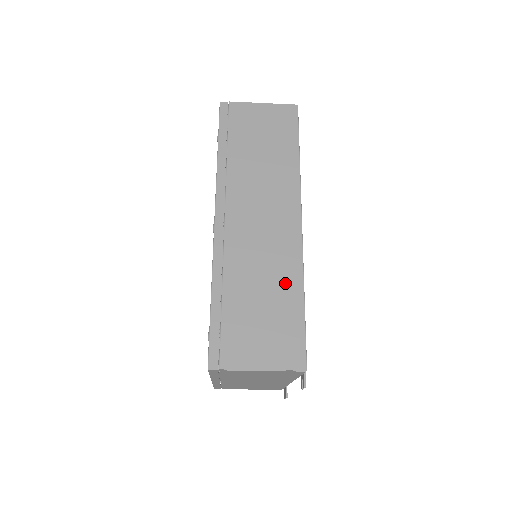
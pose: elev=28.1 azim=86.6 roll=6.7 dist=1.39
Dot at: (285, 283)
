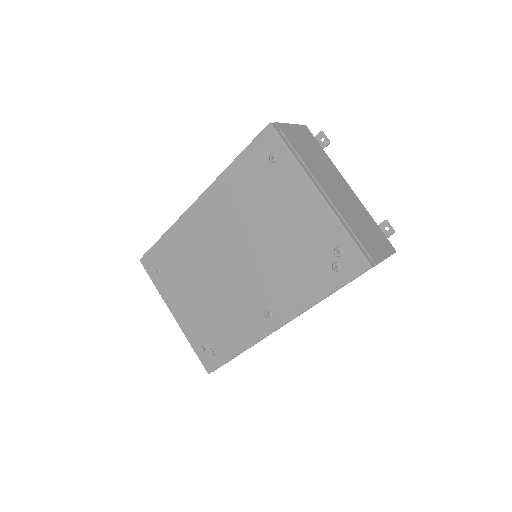
Dot at: occluded
